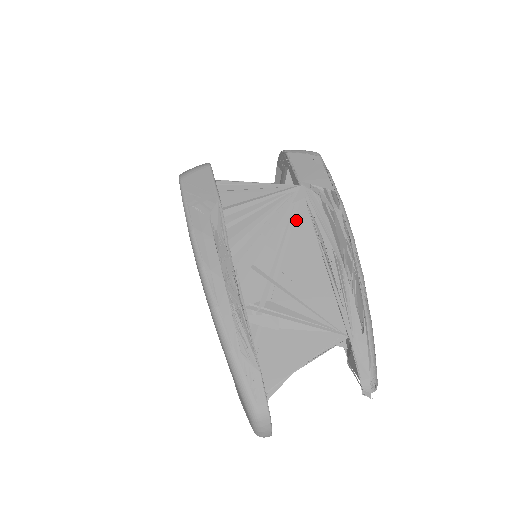
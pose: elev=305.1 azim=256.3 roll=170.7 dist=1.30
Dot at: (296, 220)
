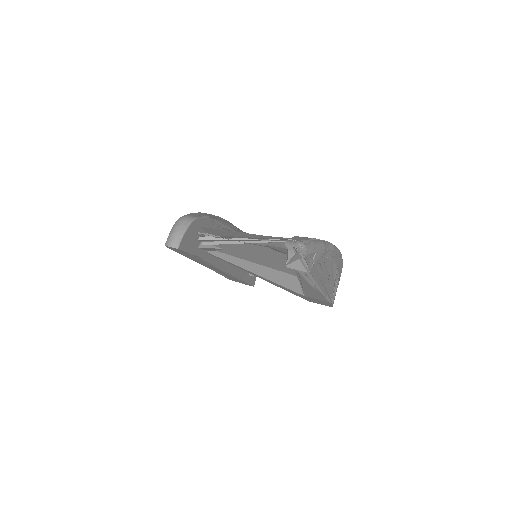
Dot at: occluded
